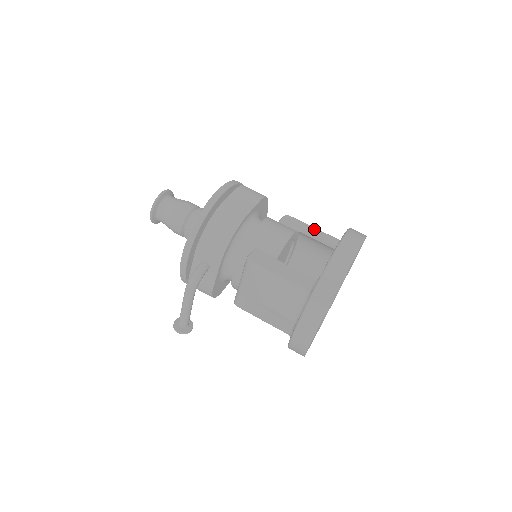
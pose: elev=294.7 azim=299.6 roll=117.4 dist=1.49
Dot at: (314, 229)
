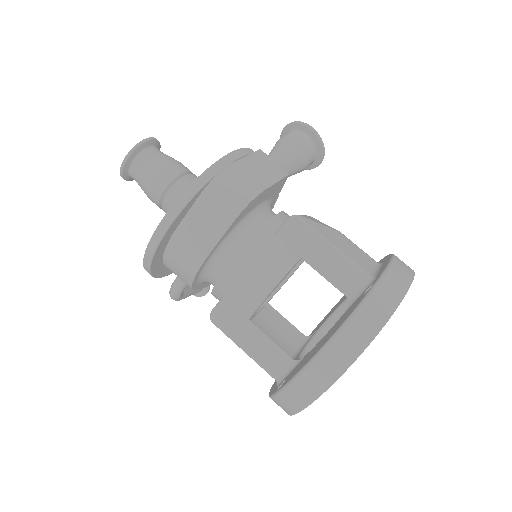
Dot at: (330, 251)
